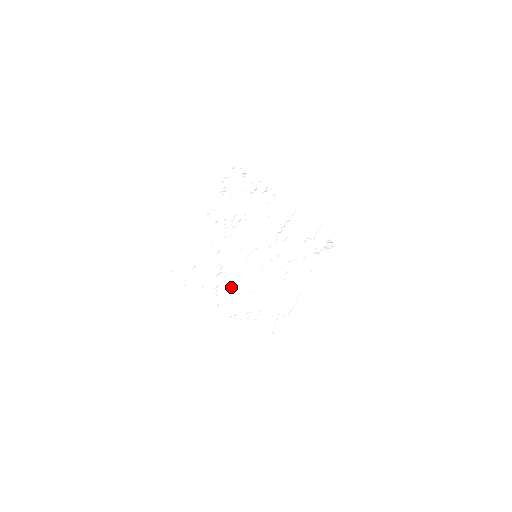
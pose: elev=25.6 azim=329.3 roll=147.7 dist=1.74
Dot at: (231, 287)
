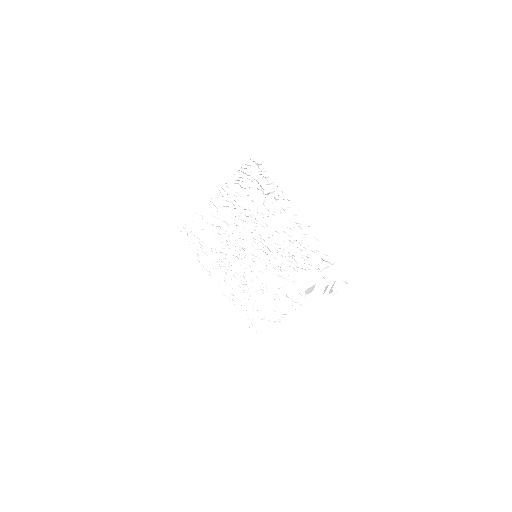
Dot at: (229, 269)
